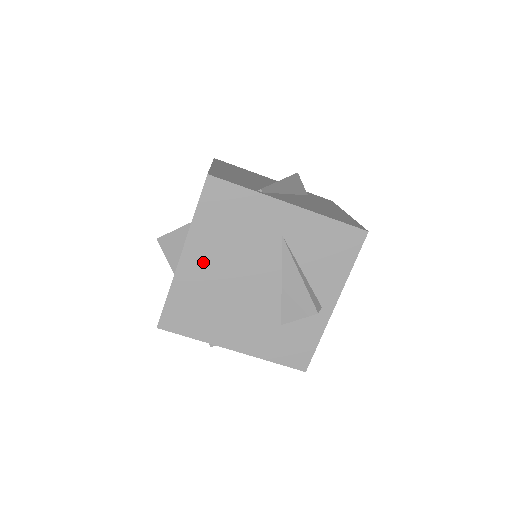
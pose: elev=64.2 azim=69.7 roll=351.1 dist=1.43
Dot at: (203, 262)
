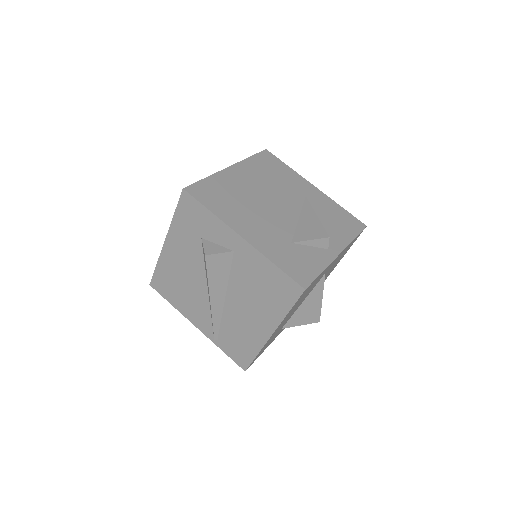
Dot at: (243, 178)
